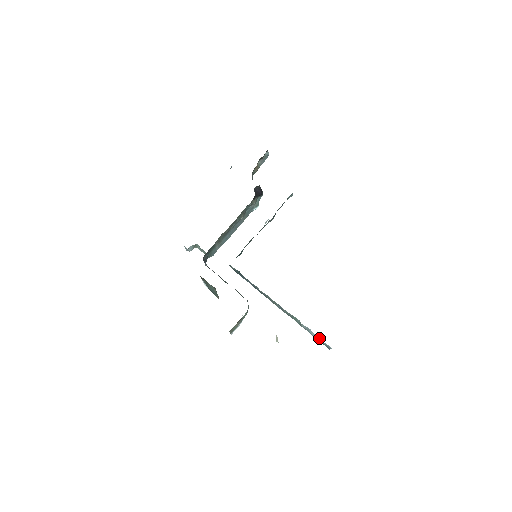
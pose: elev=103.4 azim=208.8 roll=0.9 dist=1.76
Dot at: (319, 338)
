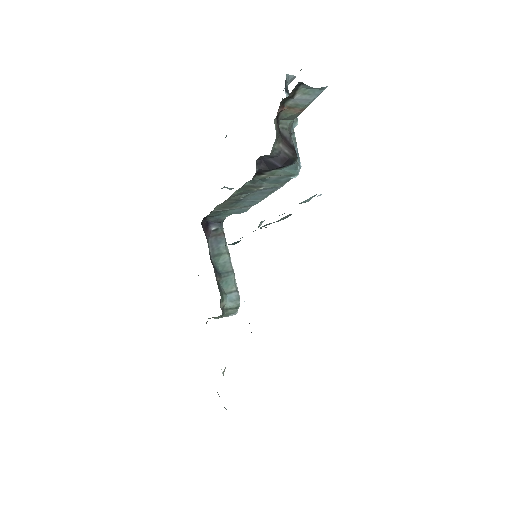
Dot at: occluded
